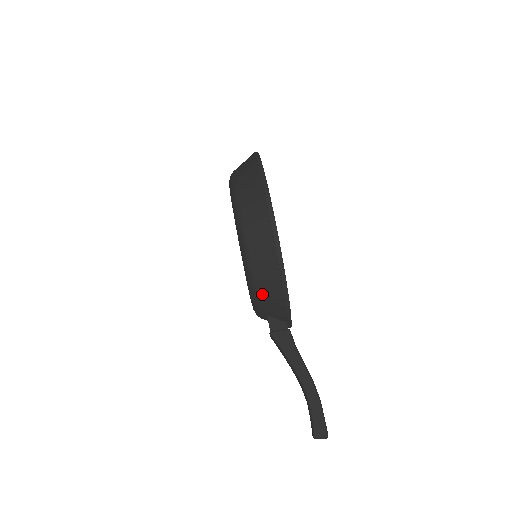
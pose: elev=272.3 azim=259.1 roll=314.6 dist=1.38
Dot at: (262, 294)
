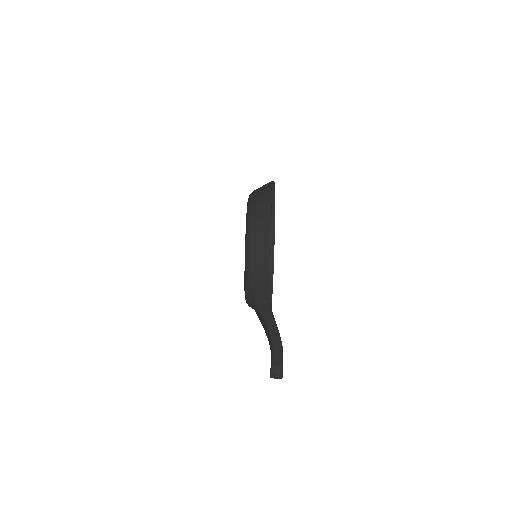
Dot at: (254, 262)
